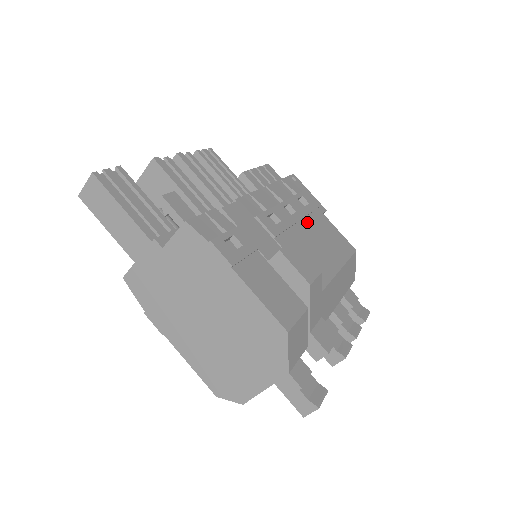
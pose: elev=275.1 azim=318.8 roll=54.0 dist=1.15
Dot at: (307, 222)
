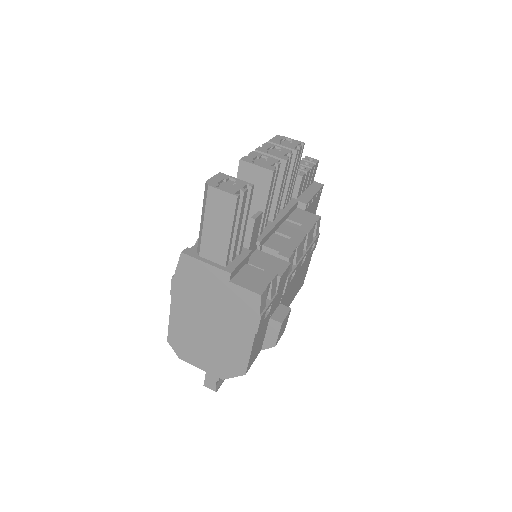
Dot at: (302, 268)
